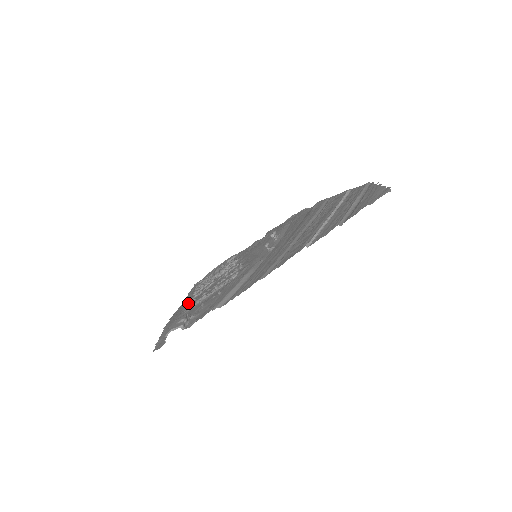
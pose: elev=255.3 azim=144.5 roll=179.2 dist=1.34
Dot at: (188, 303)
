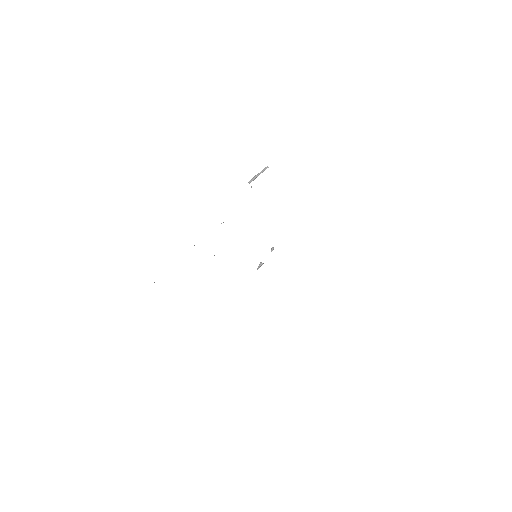
Dot at: occluded
